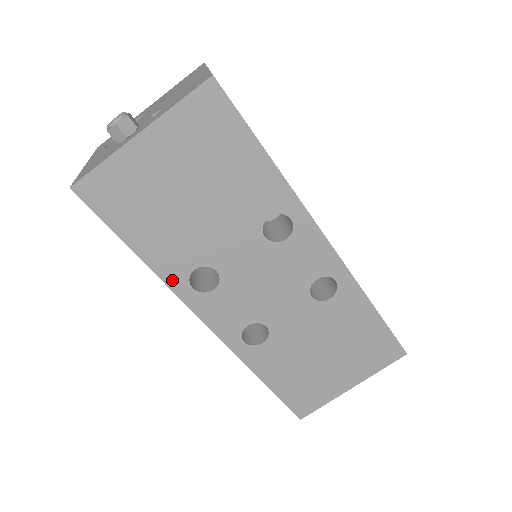
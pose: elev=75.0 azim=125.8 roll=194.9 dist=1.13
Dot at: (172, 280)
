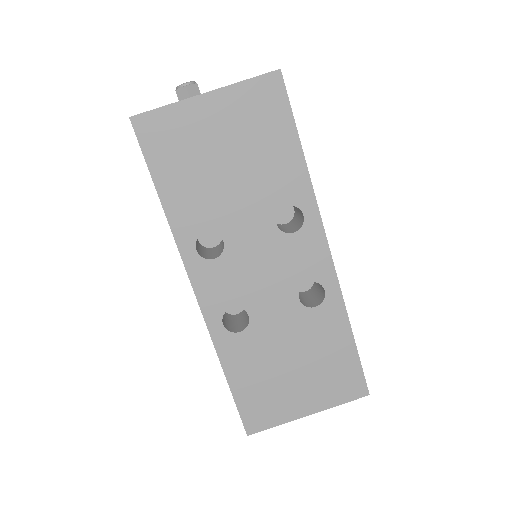
Dot at: (181, 235)
